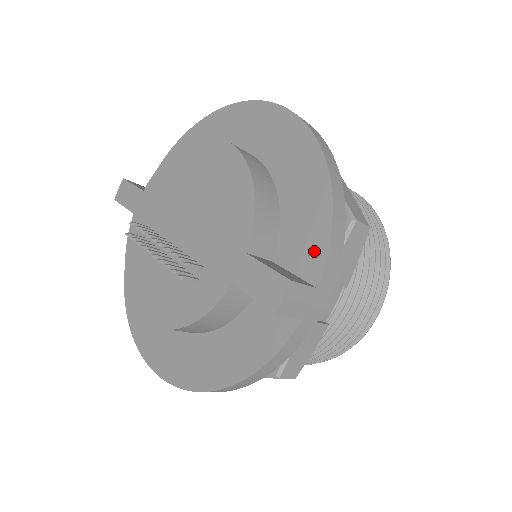
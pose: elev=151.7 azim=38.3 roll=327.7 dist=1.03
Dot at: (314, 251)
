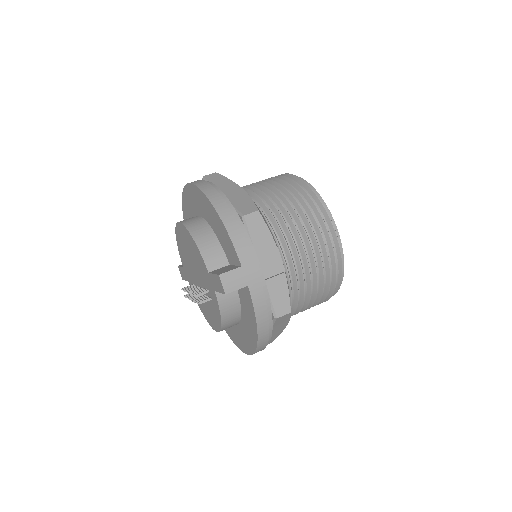
Dot at: (231, 249)
